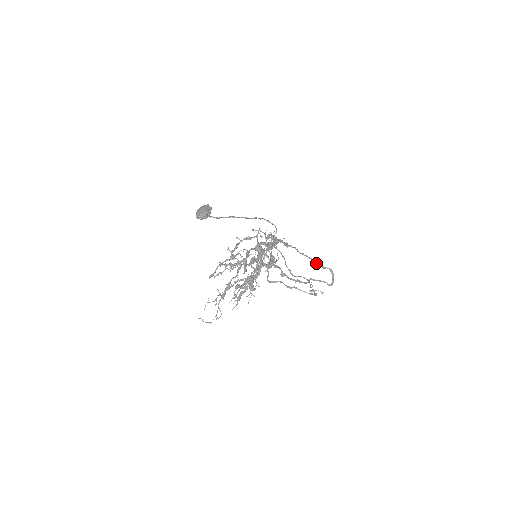
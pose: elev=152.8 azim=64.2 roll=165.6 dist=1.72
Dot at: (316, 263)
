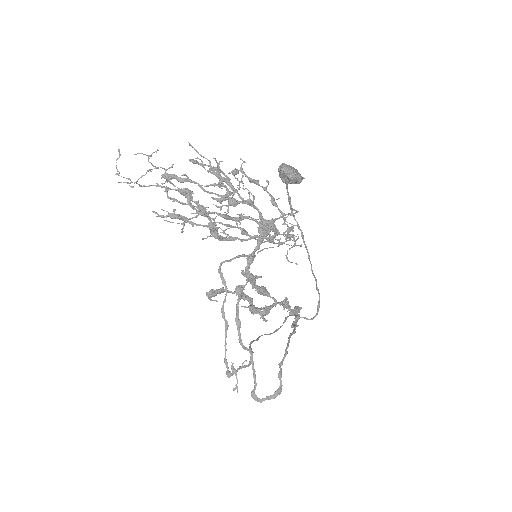
Dot at: (282, 361)
